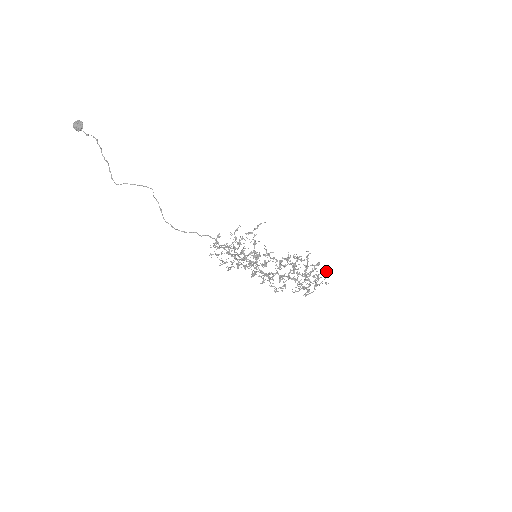
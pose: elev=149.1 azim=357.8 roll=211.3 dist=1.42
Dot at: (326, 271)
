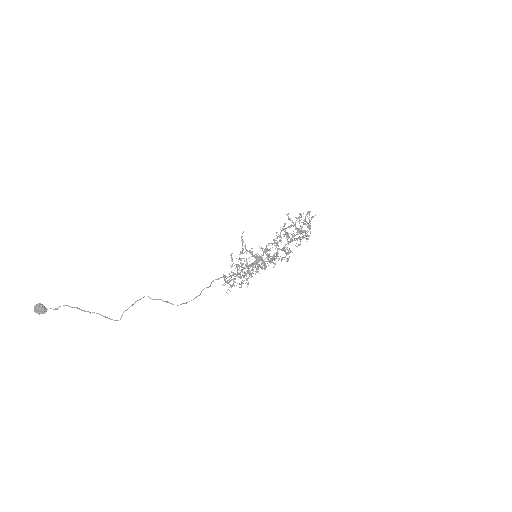
Dot at: (307, 212)
